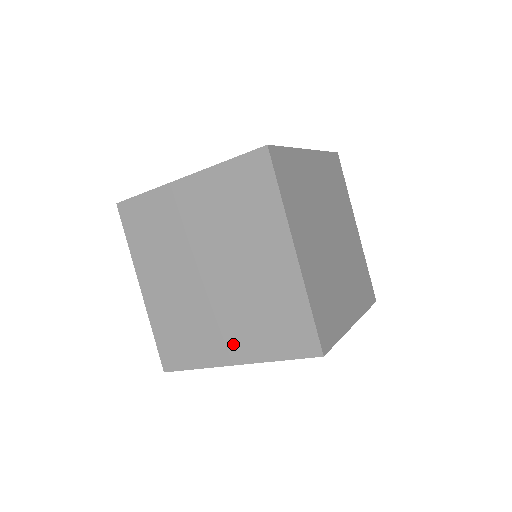
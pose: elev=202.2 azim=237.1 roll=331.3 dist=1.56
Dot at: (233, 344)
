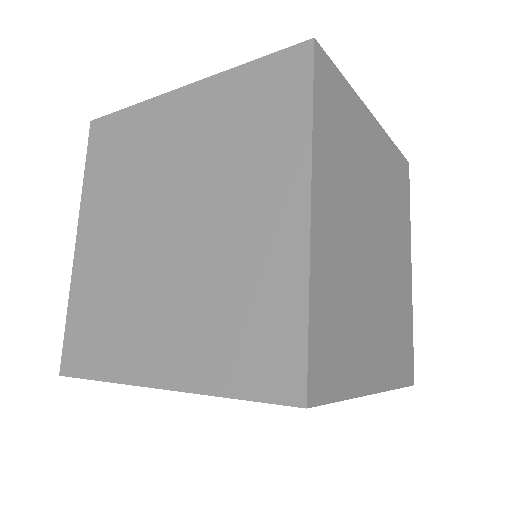
Dot at: occluded
